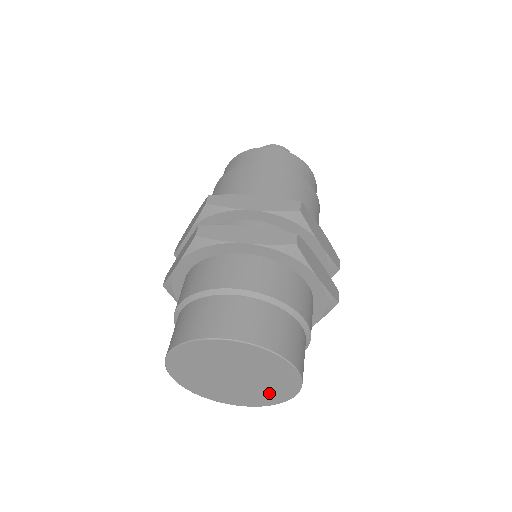
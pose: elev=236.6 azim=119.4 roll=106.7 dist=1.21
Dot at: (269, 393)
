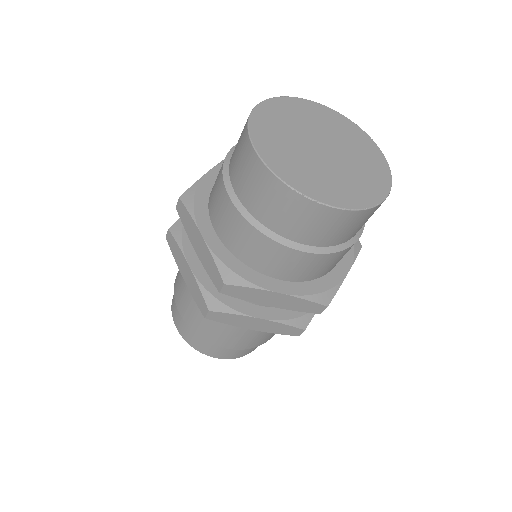
Dot at: (363, 182)
